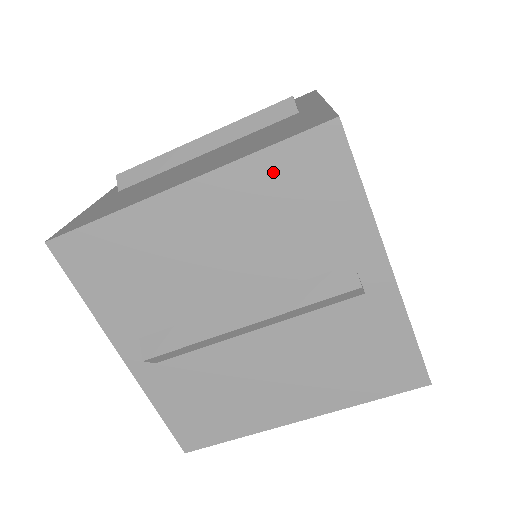
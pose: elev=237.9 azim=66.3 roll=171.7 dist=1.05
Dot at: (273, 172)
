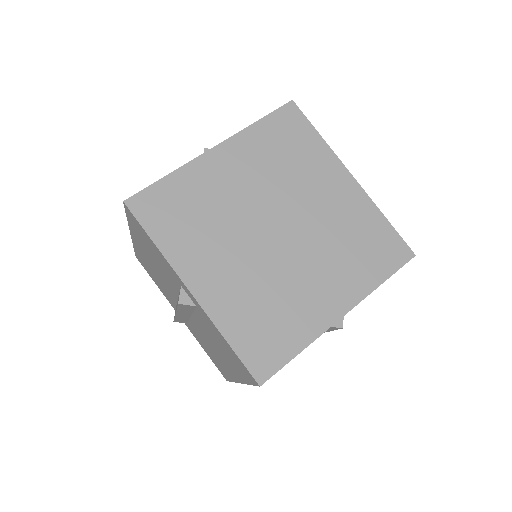
Dot at: (136, 230)
